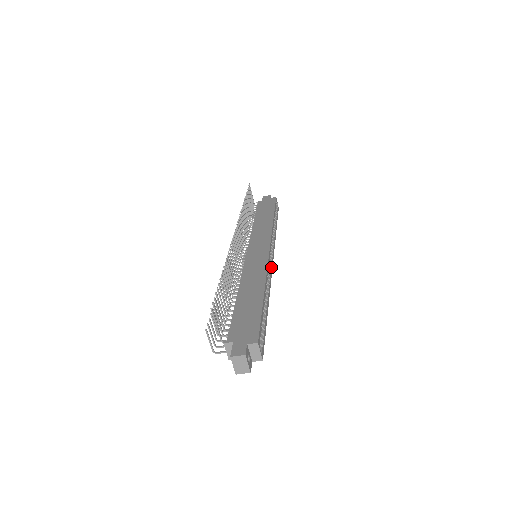
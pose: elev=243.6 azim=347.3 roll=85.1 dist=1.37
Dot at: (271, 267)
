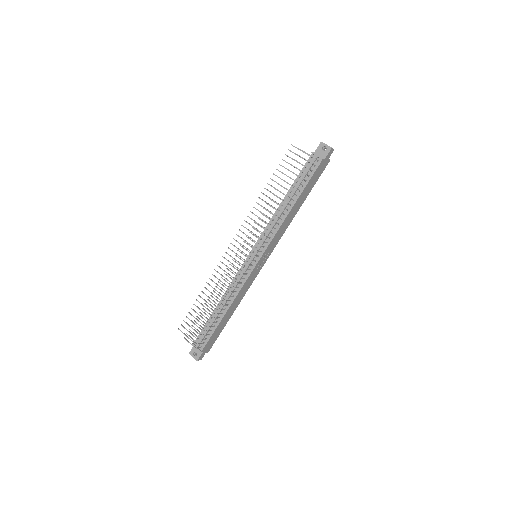
Dot at: occluded
